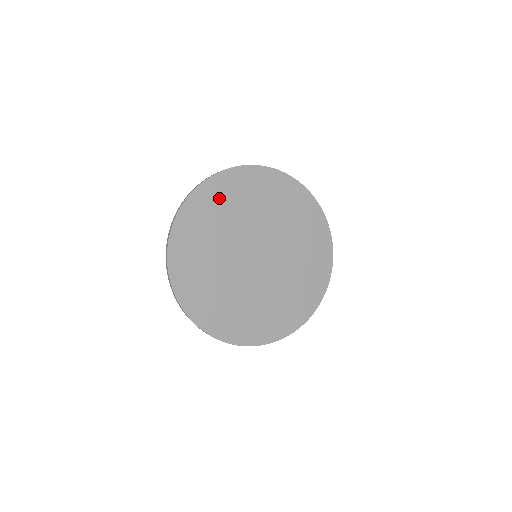
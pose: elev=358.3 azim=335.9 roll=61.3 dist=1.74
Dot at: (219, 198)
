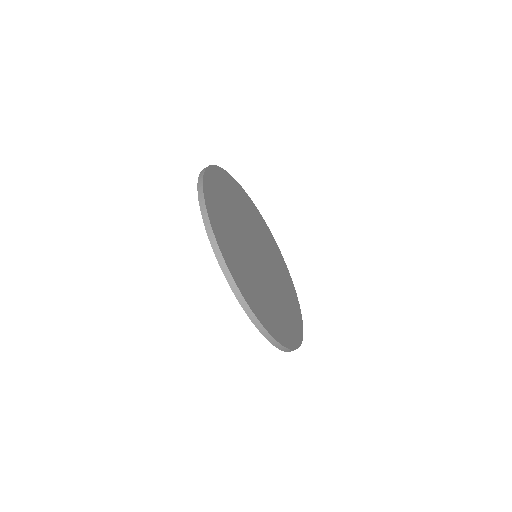
Dot at: (218, 193)
